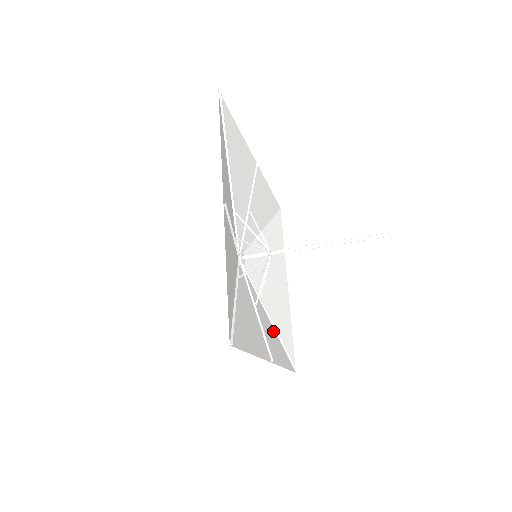
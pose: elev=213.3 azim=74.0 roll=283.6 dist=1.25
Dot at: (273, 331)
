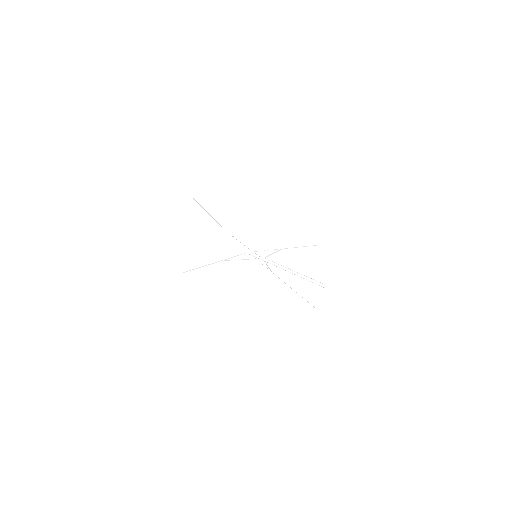
Dot at: (286, 290)
